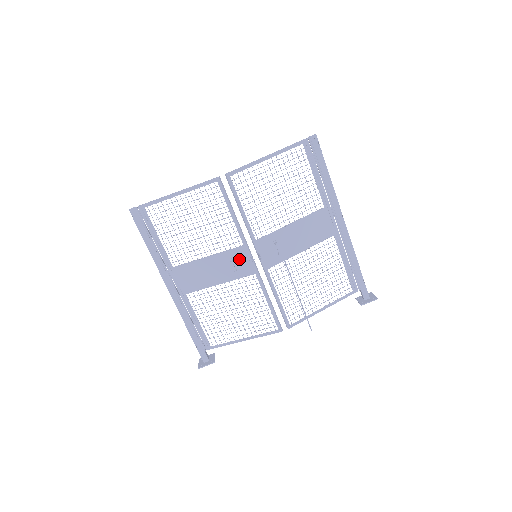
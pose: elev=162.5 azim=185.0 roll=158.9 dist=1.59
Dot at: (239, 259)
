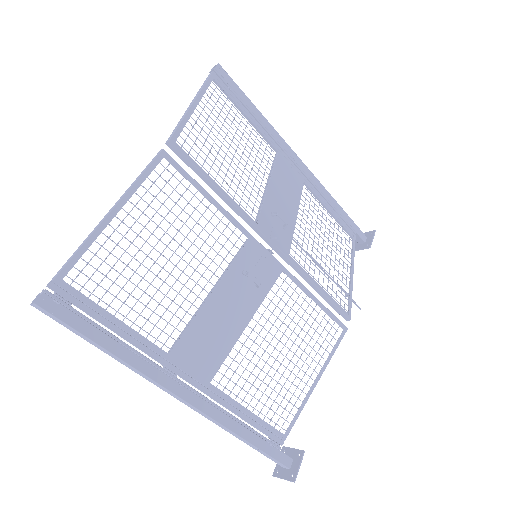
Dot at: (253, 264)
